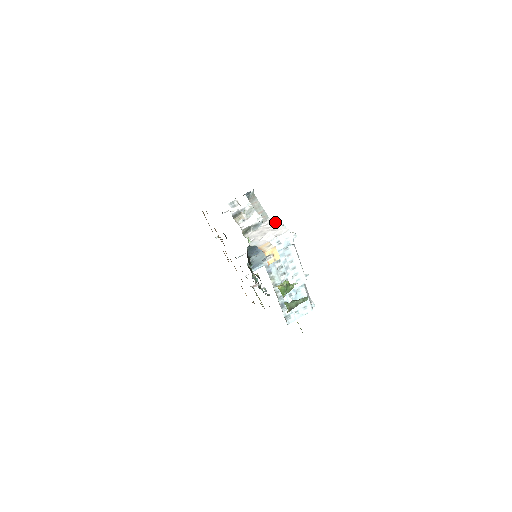
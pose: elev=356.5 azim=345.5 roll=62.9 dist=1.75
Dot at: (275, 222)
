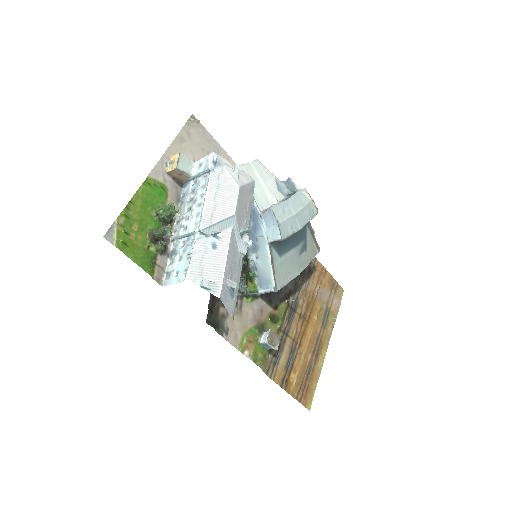
Dot at: (239, 170)
